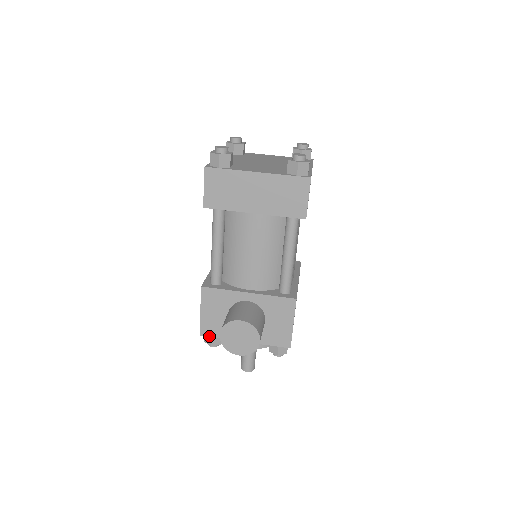
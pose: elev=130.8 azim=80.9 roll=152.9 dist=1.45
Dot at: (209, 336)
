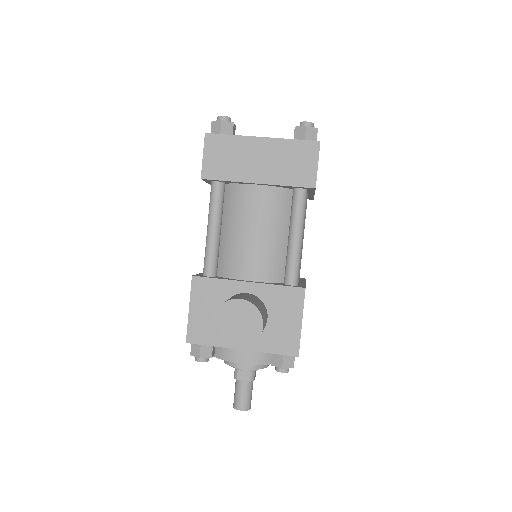
Dot at: (197, 343)
